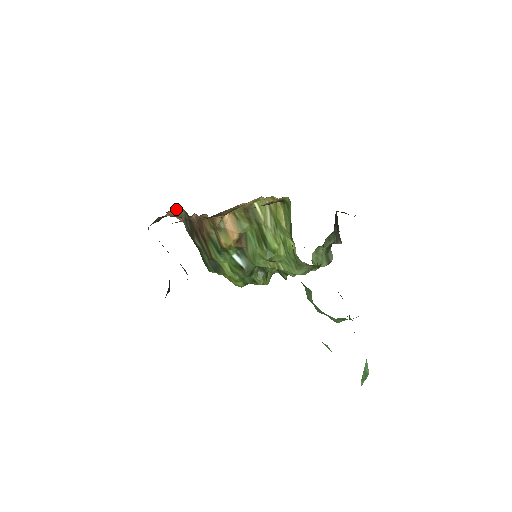
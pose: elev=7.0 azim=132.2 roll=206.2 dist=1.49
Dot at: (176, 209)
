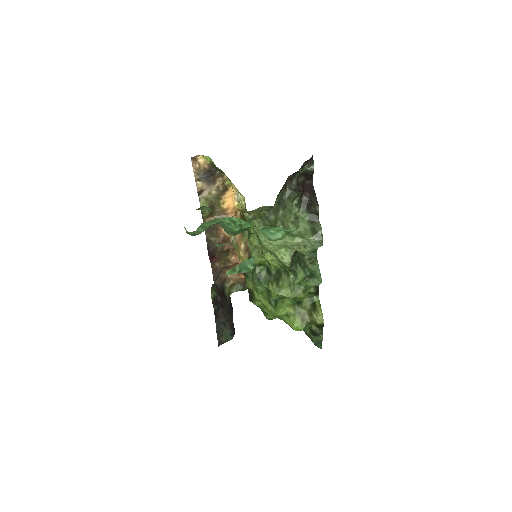
Dot at: occluded
